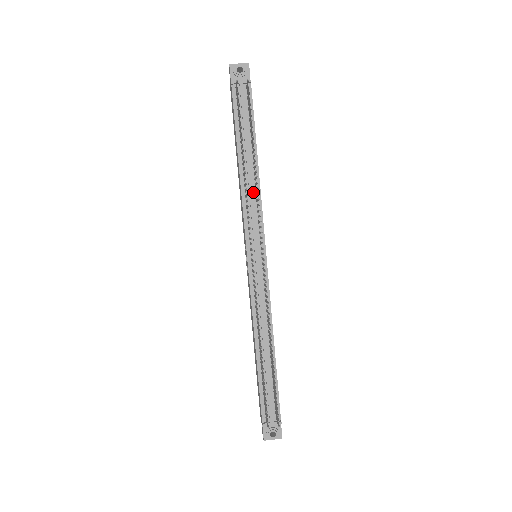
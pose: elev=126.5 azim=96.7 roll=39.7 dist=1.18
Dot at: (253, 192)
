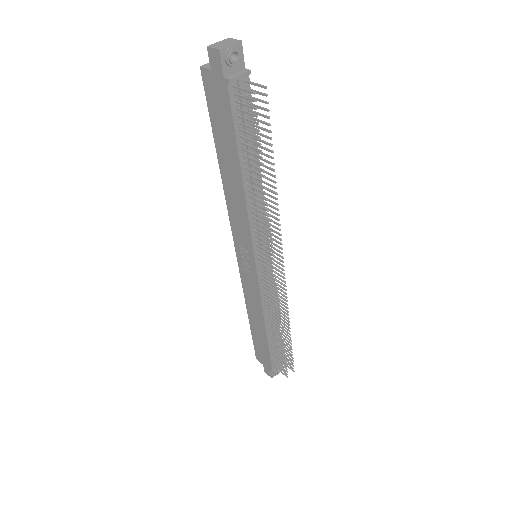
Dot at: occluded
